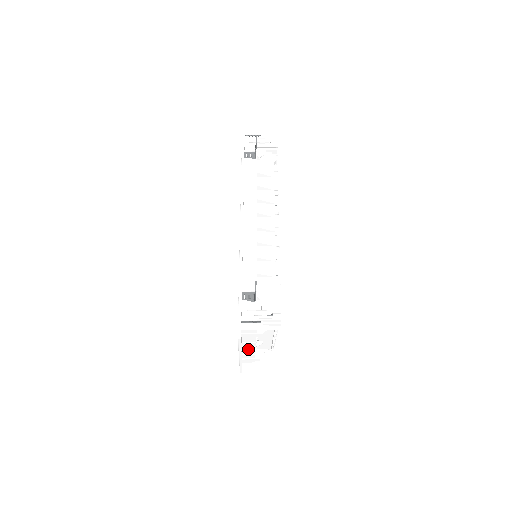
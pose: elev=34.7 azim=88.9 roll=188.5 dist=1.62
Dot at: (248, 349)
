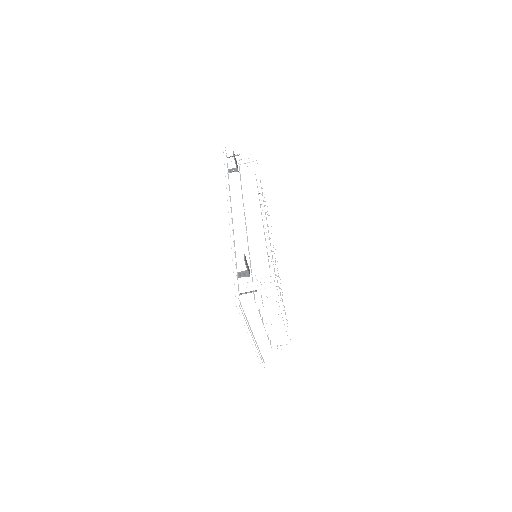
Dot at: (259, 333)
